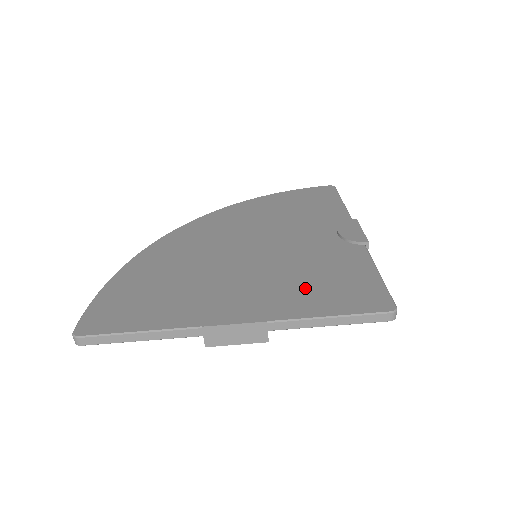
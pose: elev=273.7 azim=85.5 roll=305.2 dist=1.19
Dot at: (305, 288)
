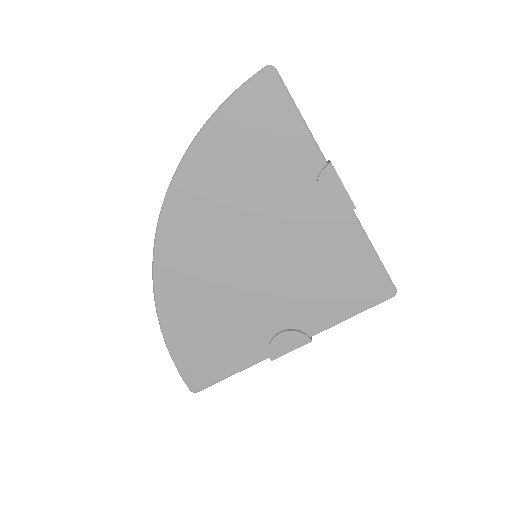
Dot at: (322, 293)
